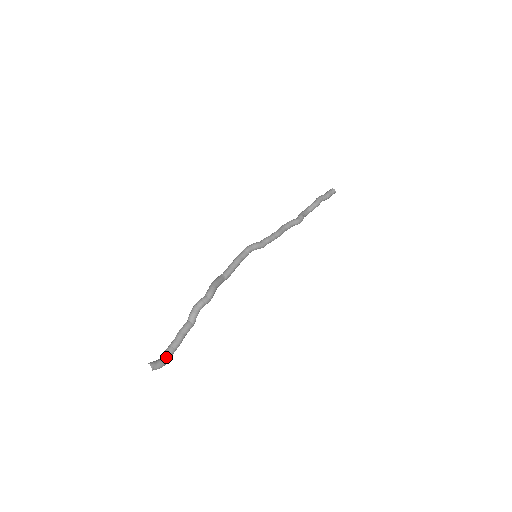
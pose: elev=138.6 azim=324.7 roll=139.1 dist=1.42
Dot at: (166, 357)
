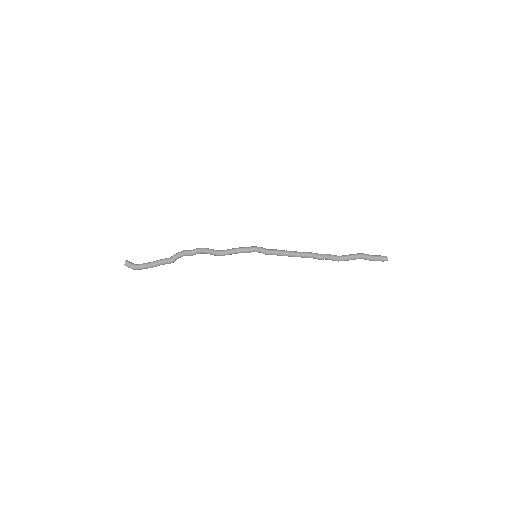
Dot at: (139, 265)
